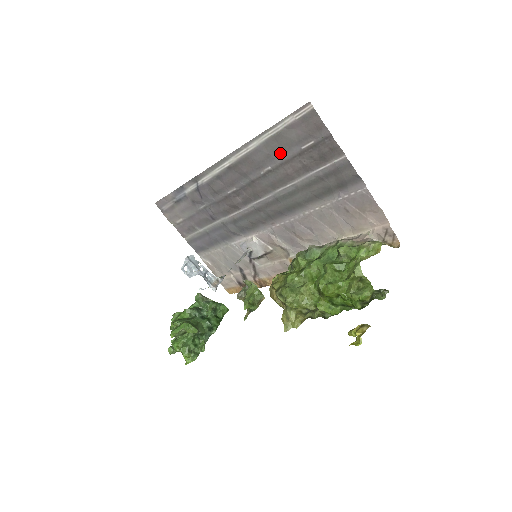
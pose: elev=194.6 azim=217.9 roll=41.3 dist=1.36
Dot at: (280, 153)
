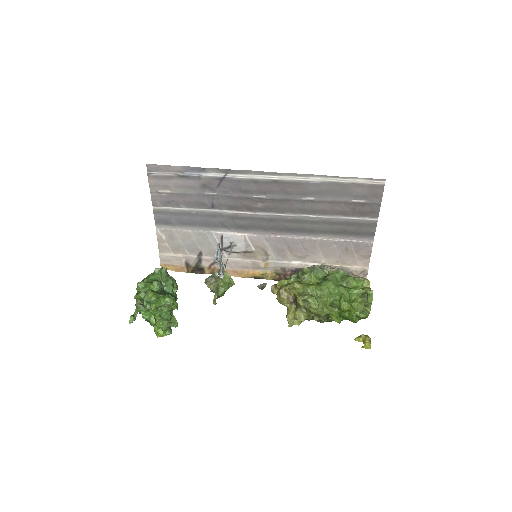
Dot at: (332, 195)
